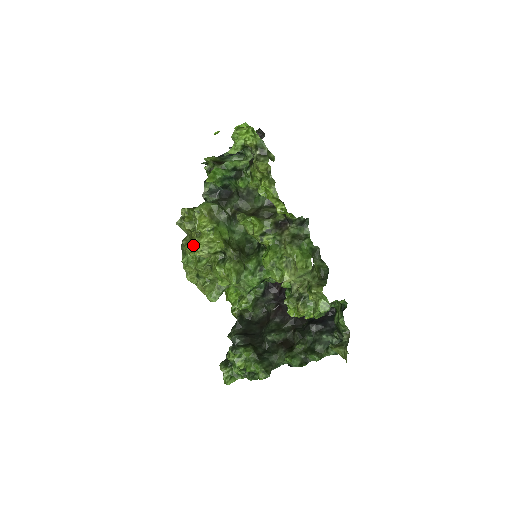
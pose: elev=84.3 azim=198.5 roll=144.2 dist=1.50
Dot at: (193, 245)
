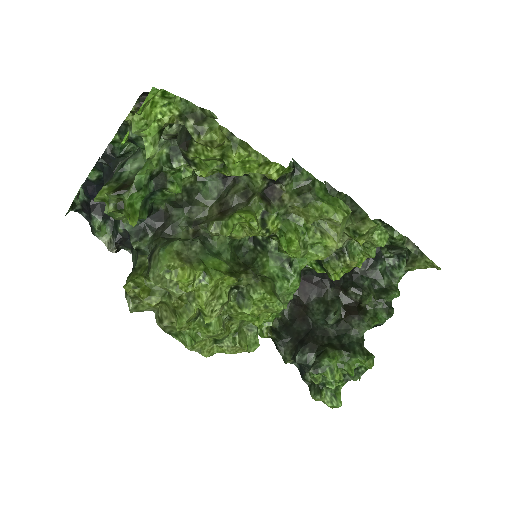
Dot at: (189, 315)
